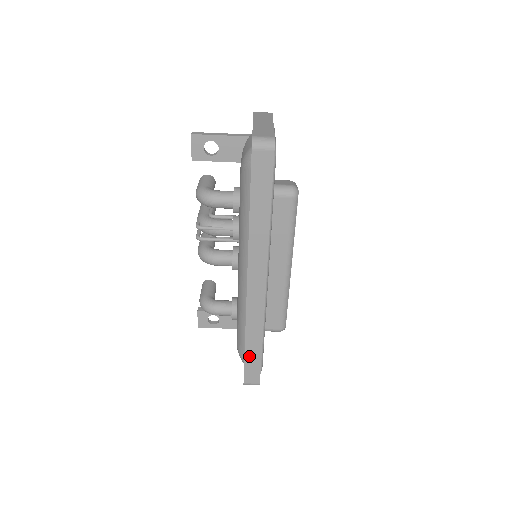
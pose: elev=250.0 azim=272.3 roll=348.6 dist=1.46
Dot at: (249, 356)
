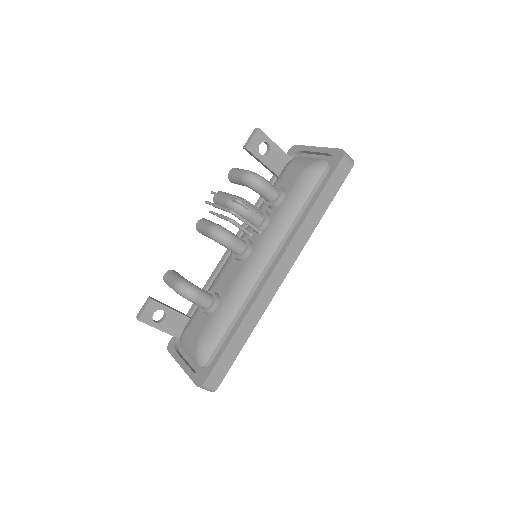
Dot at: (230, 348)
